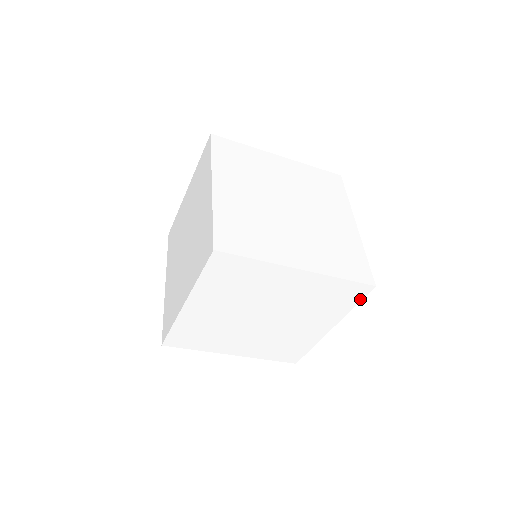
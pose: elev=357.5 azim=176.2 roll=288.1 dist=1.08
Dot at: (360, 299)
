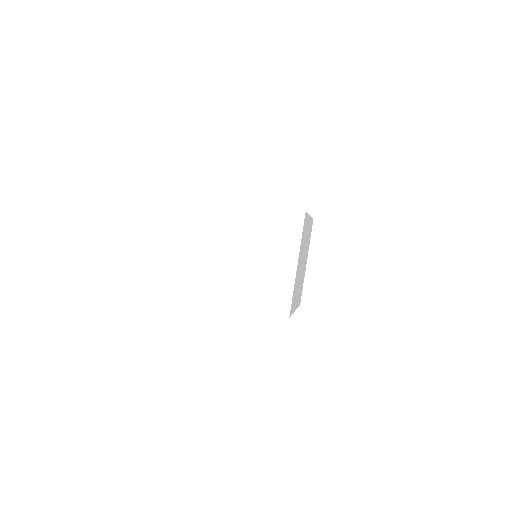
Dot at: (302, 227)
